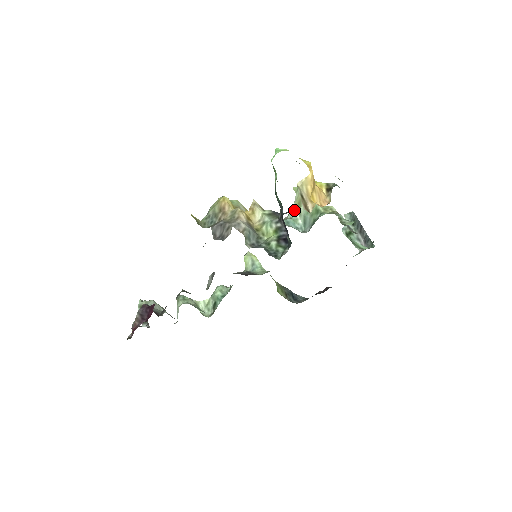
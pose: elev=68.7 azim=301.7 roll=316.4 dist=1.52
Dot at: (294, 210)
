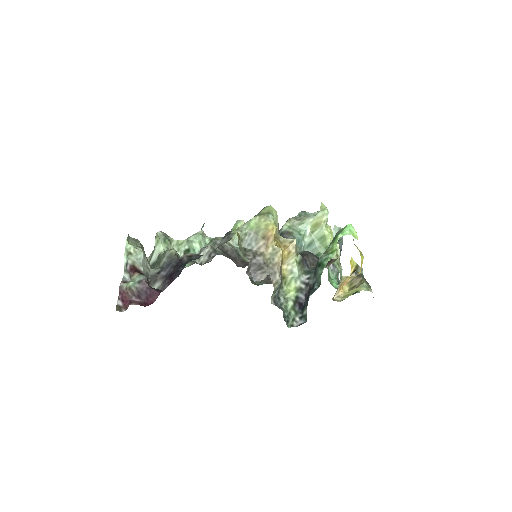
Dot at: (316, 257)
